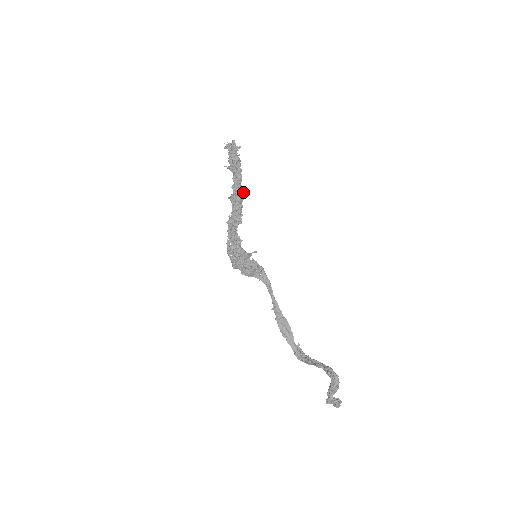
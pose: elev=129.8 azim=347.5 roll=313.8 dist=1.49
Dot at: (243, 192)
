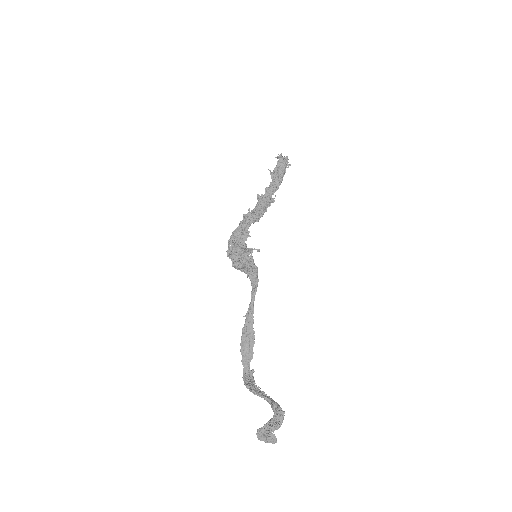
Dot at: occluded
